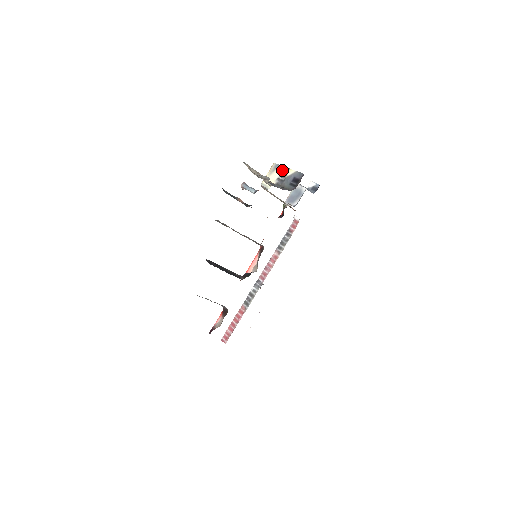
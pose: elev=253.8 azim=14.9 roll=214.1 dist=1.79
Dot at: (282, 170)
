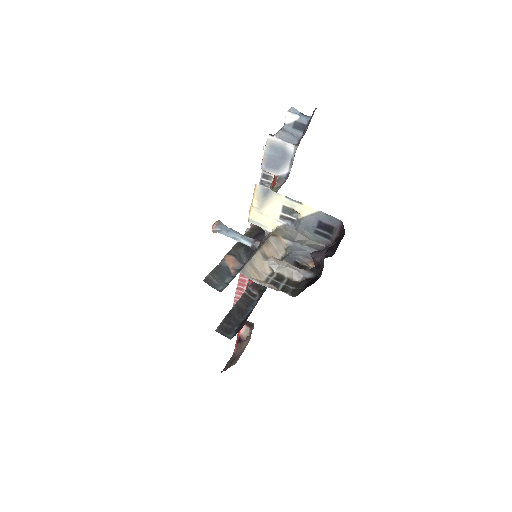
Dot at: (284, 203)
